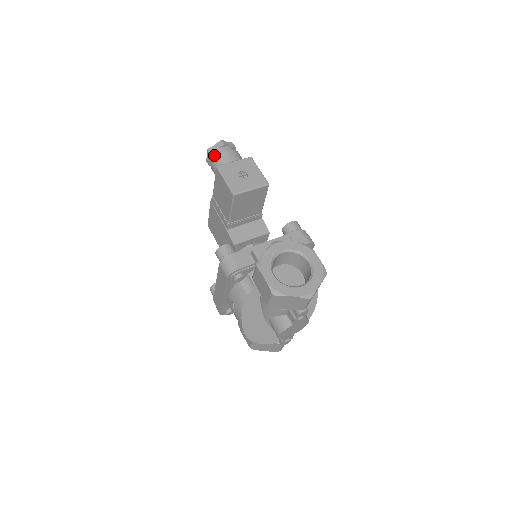
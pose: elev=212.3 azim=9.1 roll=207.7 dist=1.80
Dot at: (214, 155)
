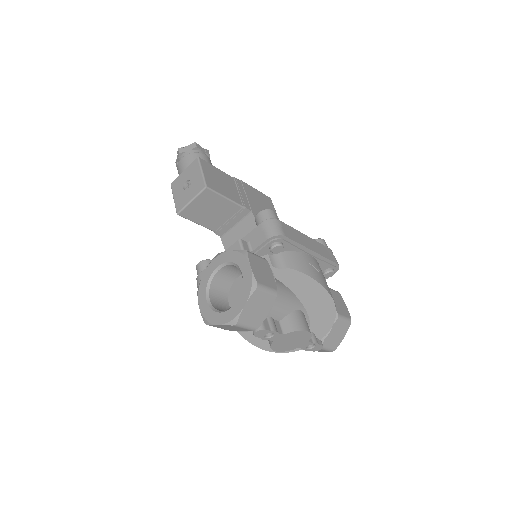
Dot at: occluded
